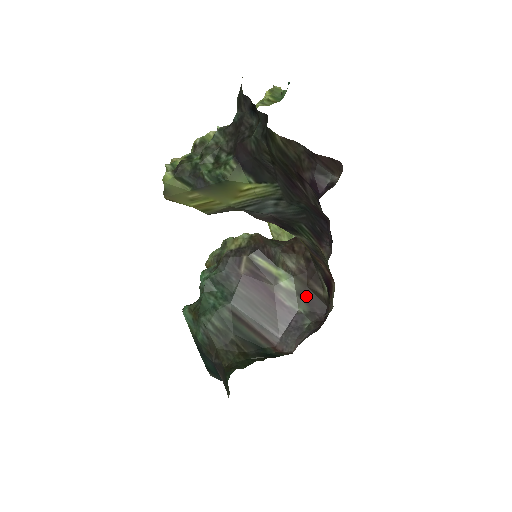
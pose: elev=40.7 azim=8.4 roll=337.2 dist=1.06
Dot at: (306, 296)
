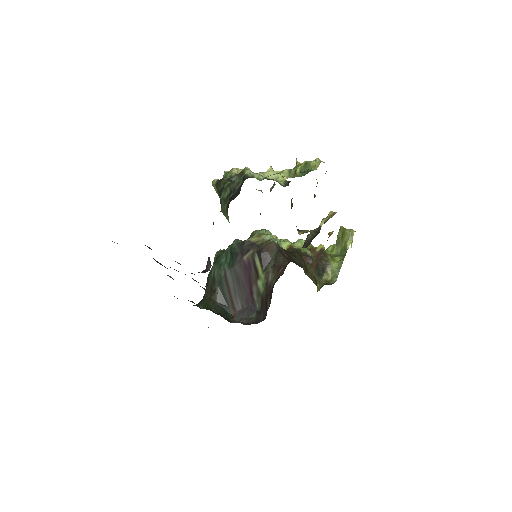
Dot at: (263, 301)
